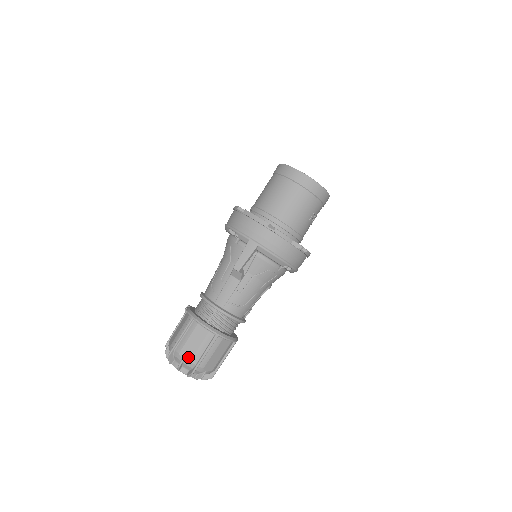
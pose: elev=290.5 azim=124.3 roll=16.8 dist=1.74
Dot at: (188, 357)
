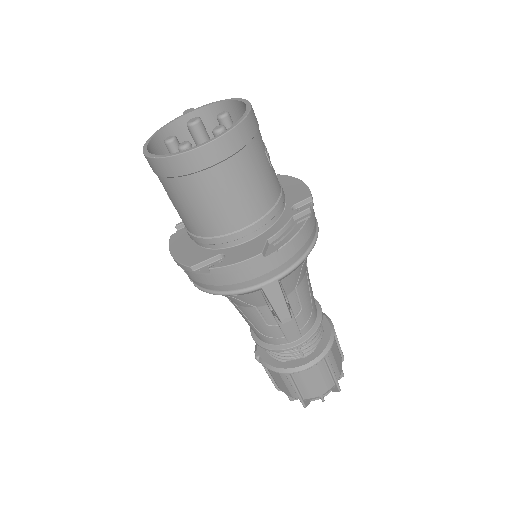
Dot at: (323, 391)
